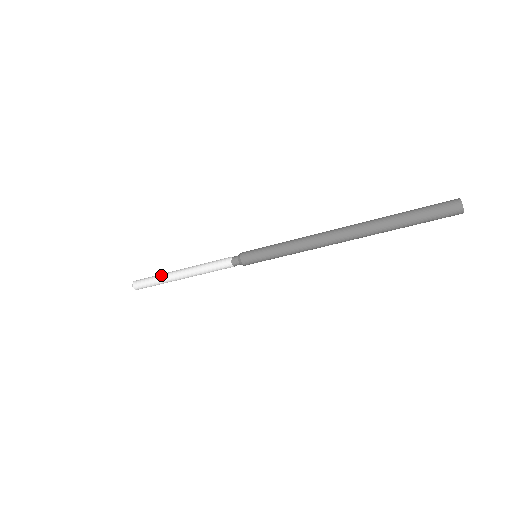
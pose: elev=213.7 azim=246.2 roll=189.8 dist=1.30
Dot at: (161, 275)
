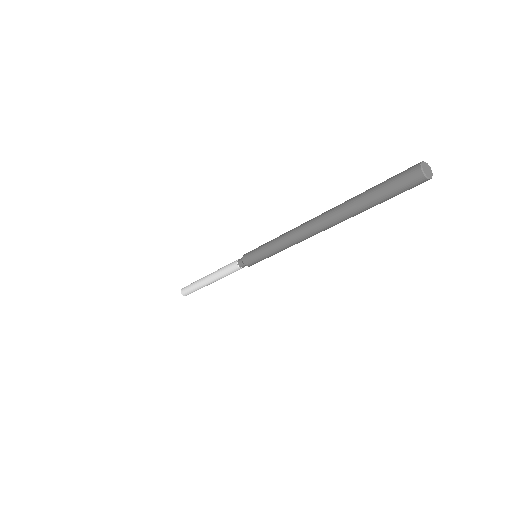
Dot at: (196, 282)
